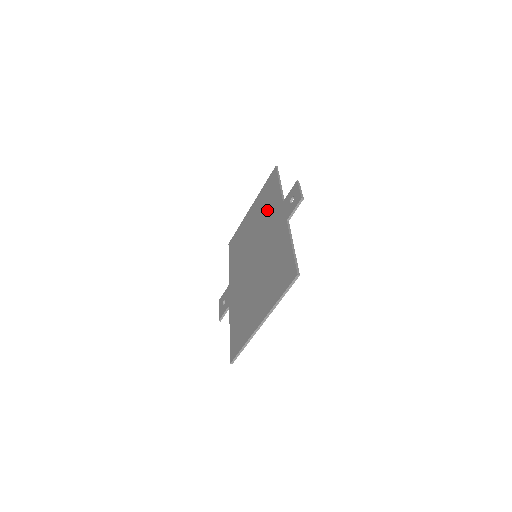
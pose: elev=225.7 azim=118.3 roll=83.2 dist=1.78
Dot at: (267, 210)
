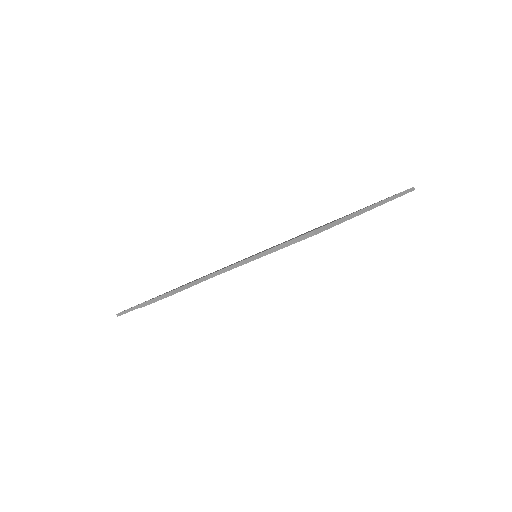
Dot at: occluded
